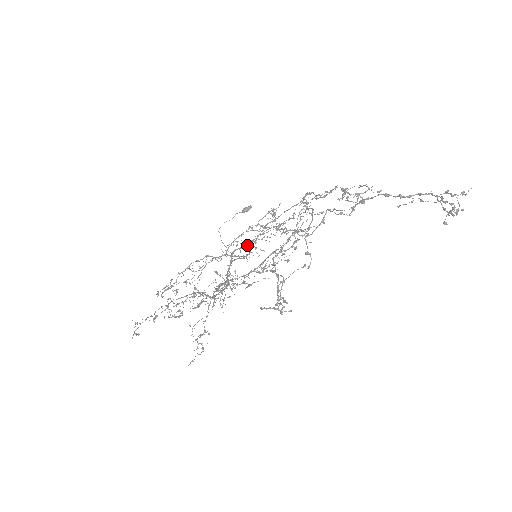
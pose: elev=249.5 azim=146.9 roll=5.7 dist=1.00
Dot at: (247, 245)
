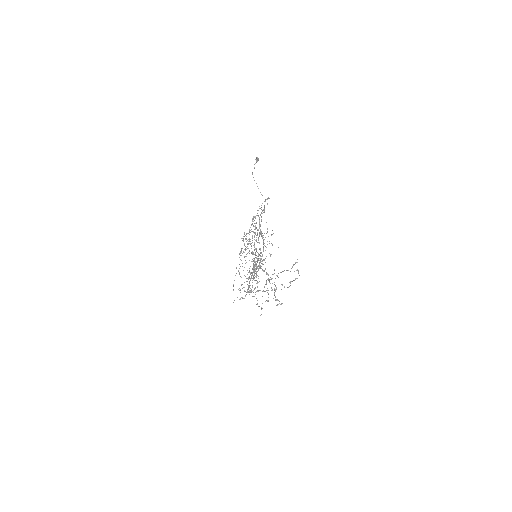
Dot at: occluded
